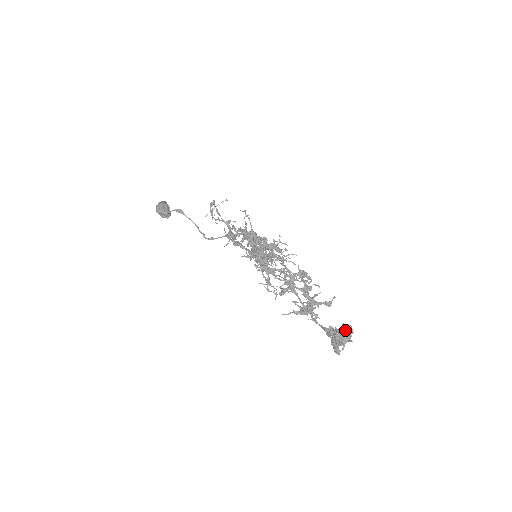
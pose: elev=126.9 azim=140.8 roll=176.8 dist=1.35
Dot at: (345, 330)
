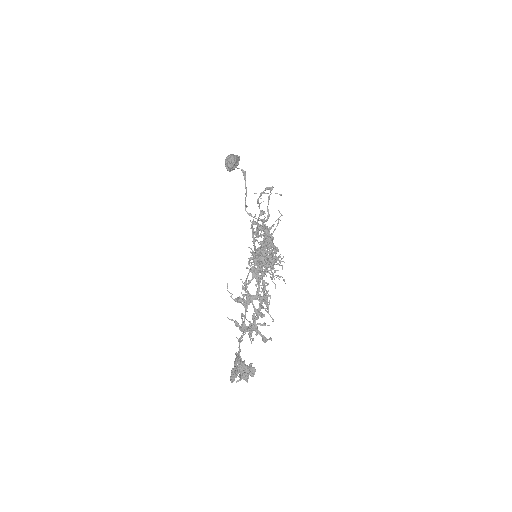
Dot at: (249, 369)
